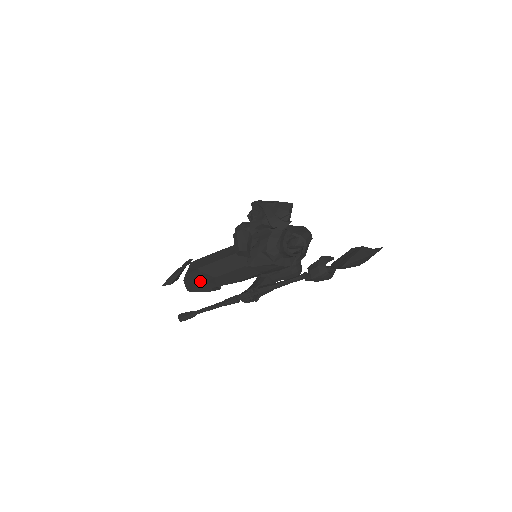
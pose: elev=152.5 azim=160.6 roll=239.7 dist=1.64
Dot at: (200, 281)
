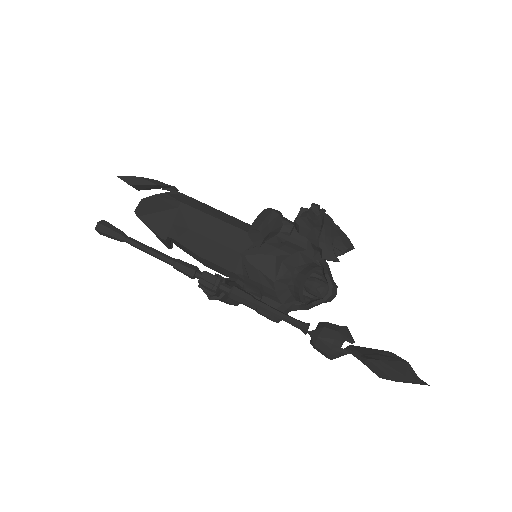
Dot at: (165, 216)
